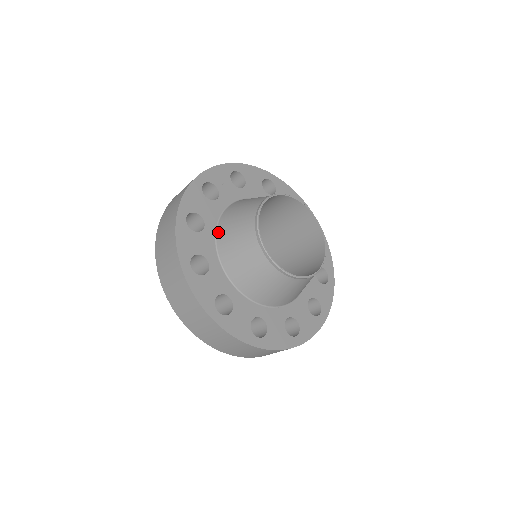
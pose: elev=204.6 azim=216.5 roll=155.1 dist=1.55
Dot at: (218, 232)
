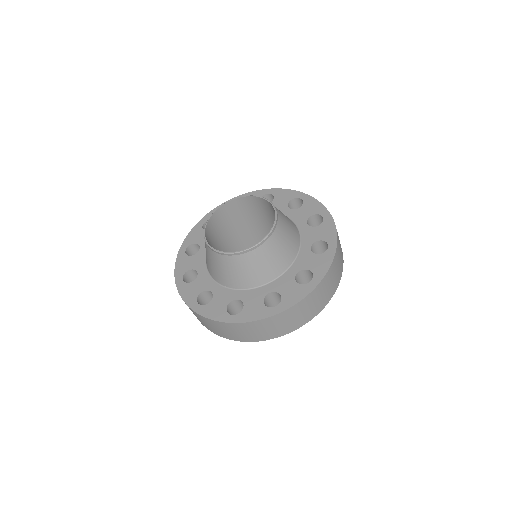
Dot at: occluded
